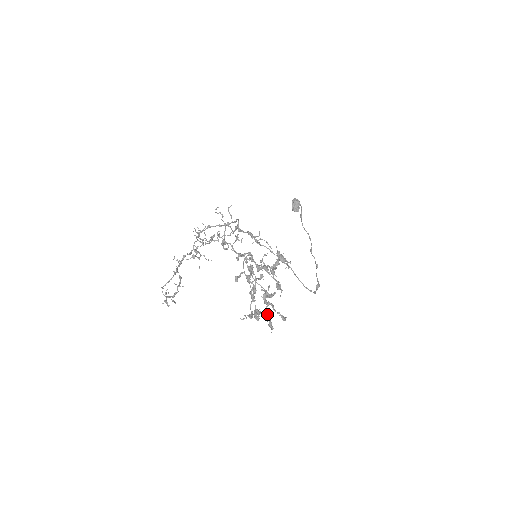
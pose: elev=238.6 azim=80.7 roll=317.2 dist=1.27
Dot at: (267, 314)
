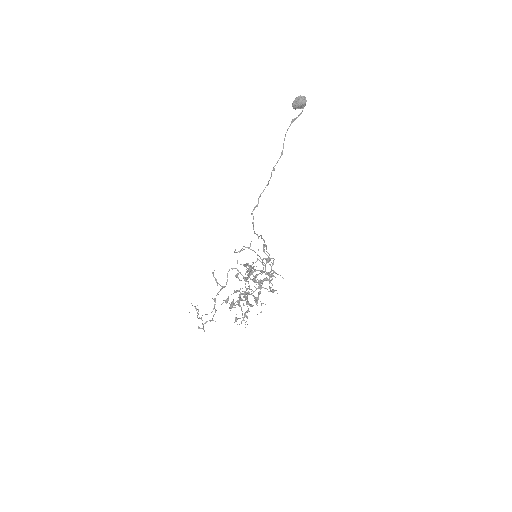
Dot at: occluded
